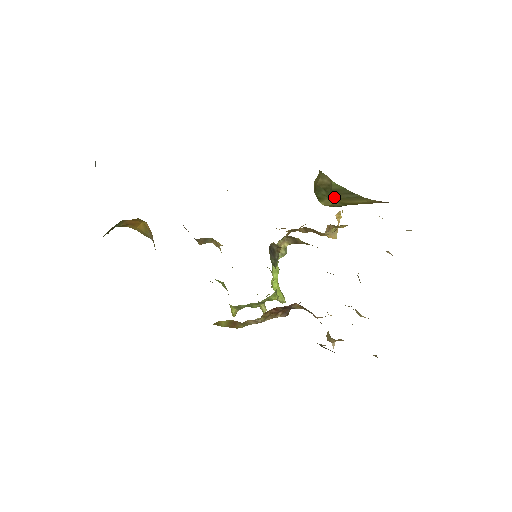
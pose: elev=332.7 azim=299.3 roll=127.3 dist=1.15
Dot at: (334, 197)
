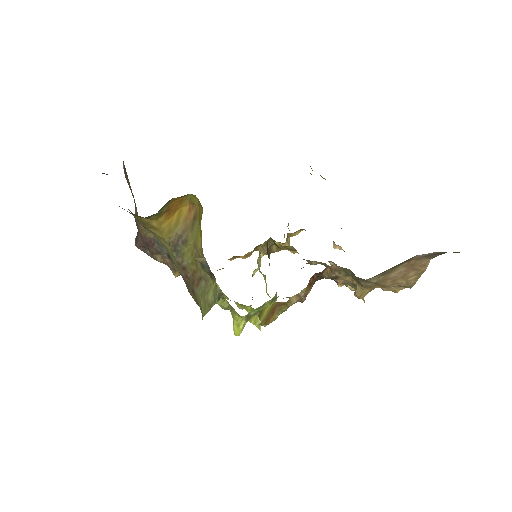
Dot at: occluded
